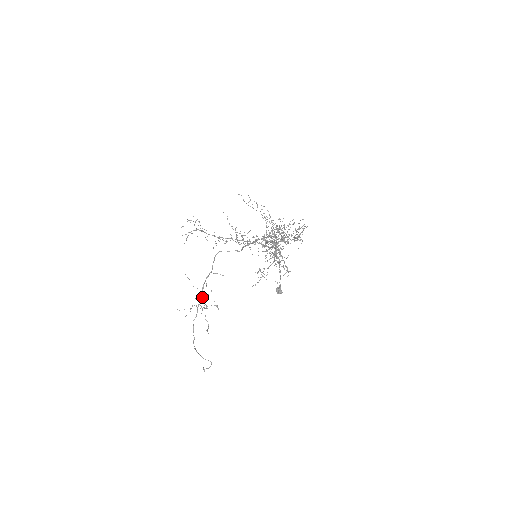
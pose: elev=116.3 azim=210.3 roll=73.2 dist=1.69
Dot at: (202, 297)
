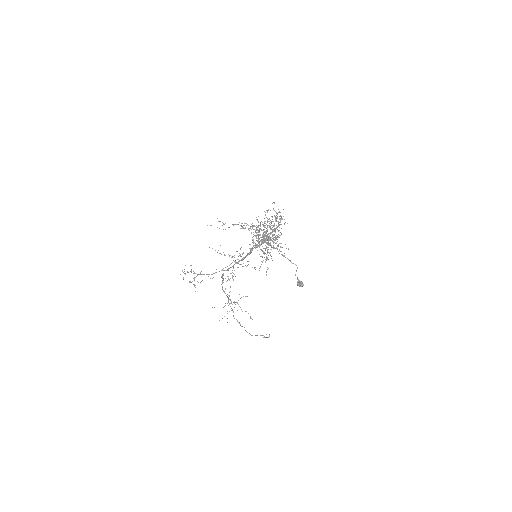
Dot at: occluded
